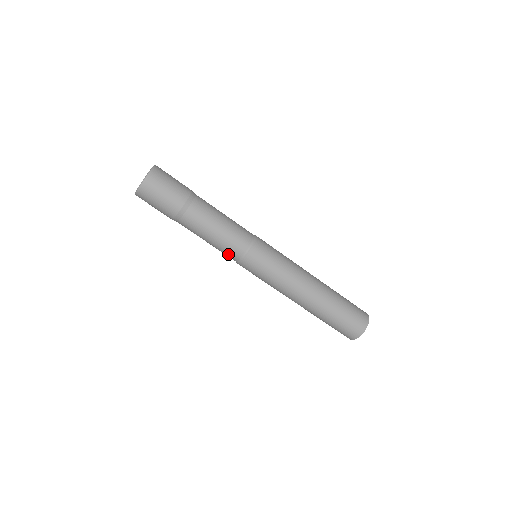
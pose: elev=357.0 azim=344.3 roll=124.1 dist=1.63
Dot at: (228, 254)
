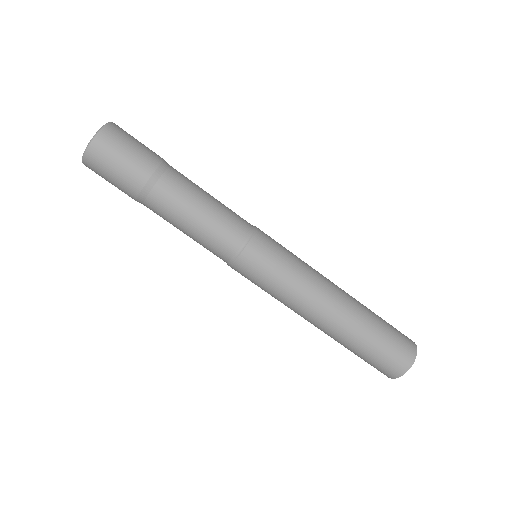
Dot at: (225, 240)
